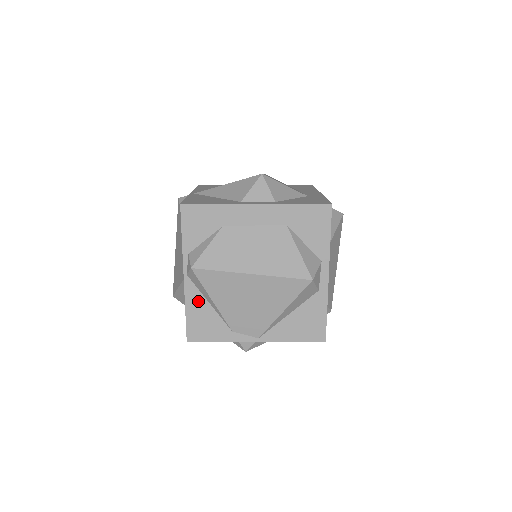
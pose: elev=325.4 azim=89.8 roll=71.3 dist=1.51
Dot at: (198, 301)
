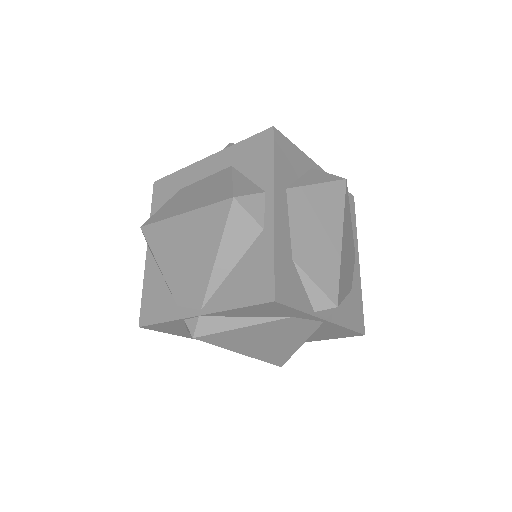
Dot at: (154, 275)
